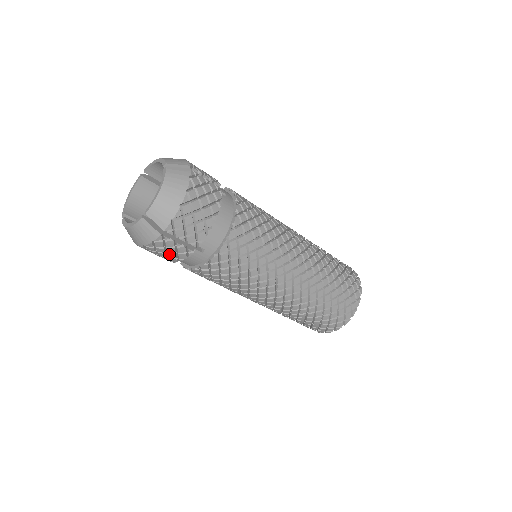
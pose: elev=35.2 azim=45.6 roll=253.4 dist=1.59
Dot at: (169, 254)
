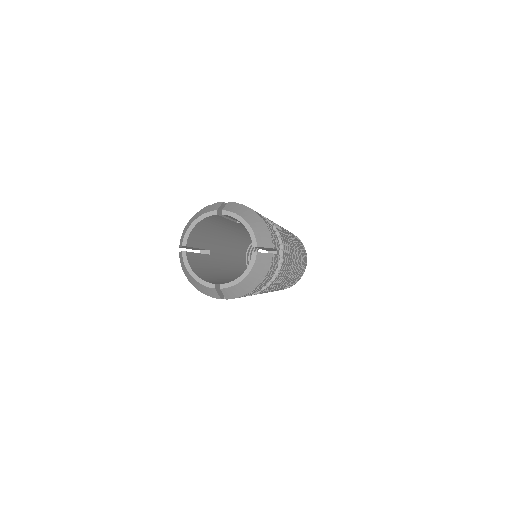
Dot at: occluded
